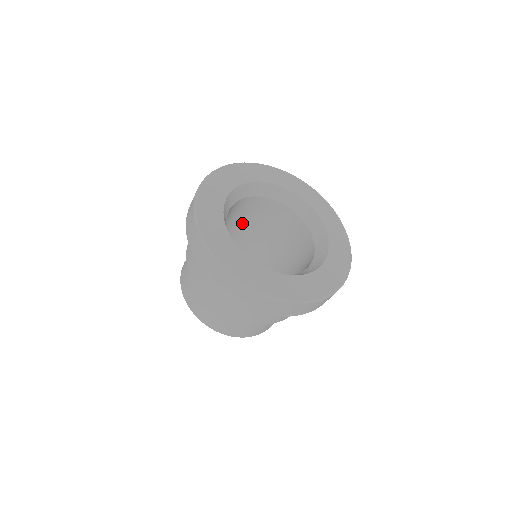
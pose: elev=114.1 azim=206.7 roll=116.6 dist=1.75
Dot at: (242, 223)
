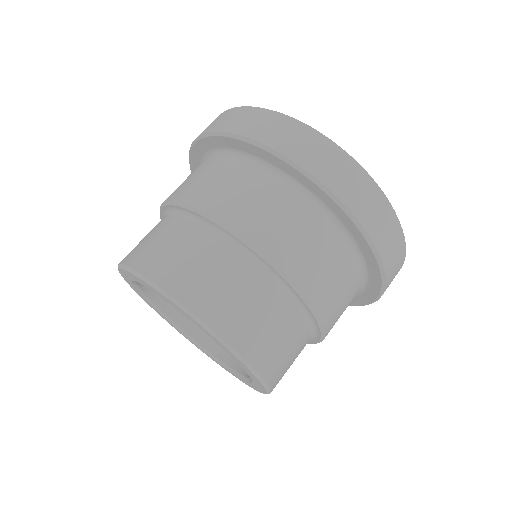
Dot at: occluded
